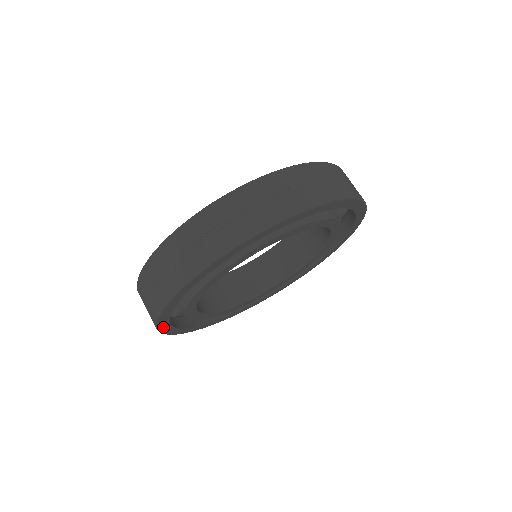
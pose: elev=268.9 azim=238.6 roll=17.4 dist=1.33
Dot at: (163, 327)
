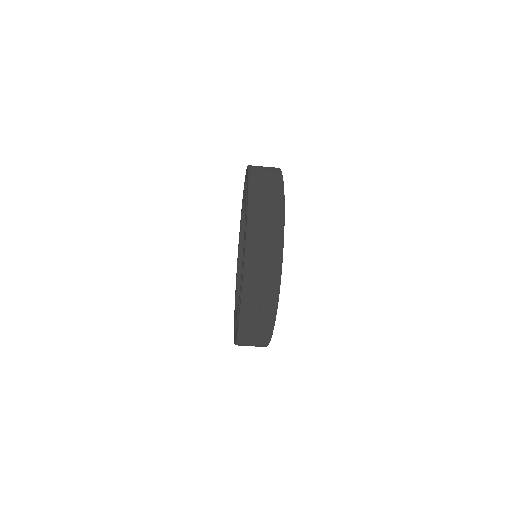
Dot at: occluded
